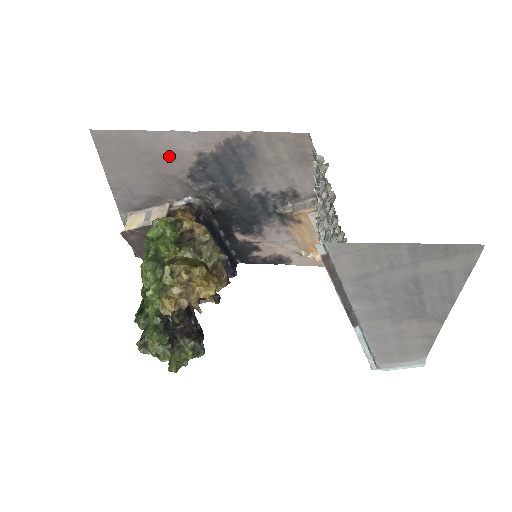
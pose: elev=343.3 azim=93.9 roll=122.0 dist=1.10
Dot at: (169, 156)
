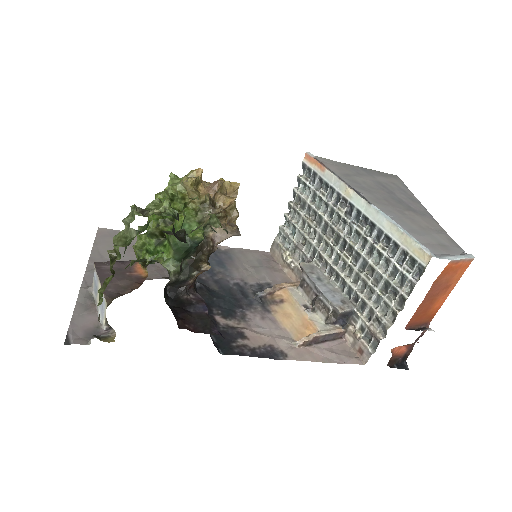
Dot at: occluded
